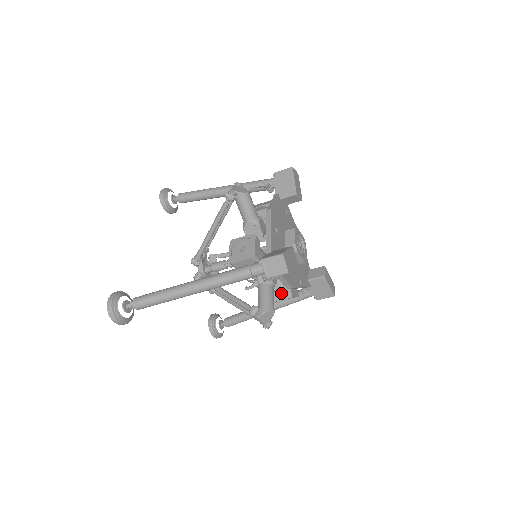
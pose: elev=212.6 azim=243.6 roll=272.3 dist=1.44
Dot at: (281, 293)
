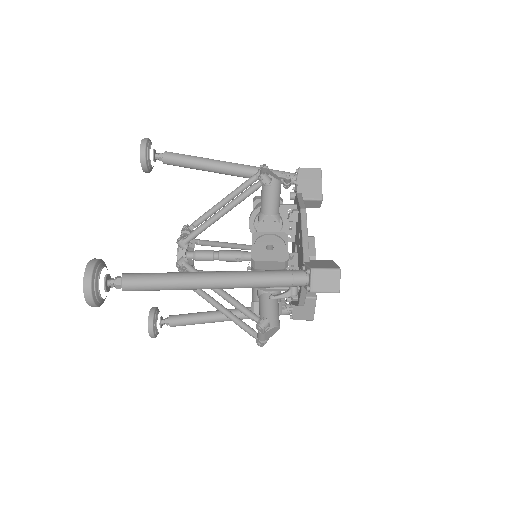
Dot at: occluded
